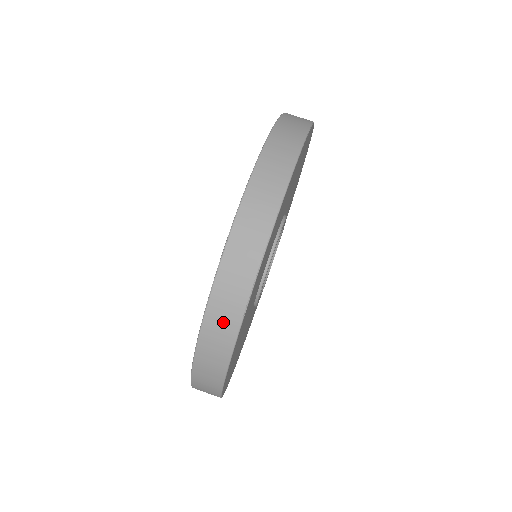
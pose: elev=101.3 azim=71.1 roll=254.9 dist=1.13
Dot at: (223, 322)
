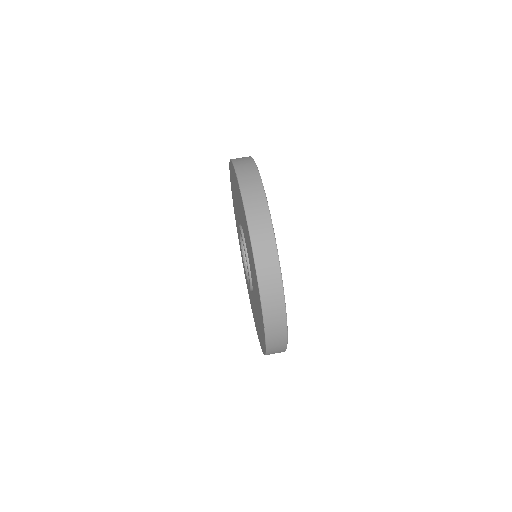
Dot at: (277, 333)
